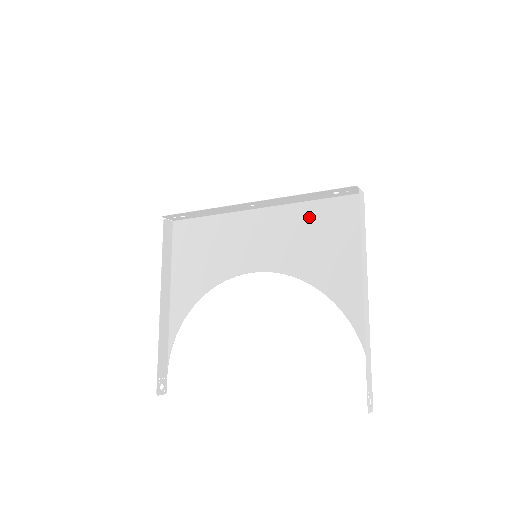
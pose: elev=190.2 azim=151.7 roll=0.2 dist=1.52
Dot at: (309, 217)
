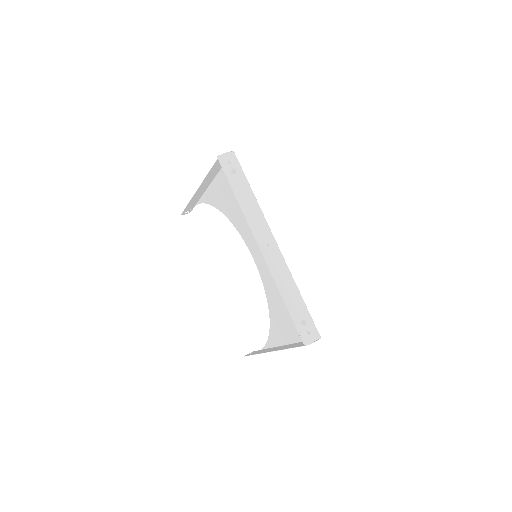
Dot at: occluded
